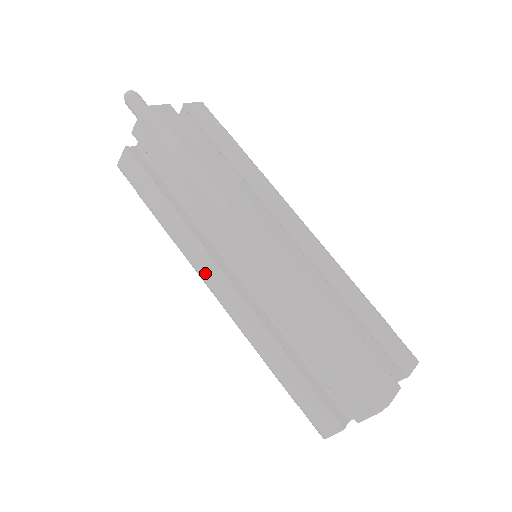
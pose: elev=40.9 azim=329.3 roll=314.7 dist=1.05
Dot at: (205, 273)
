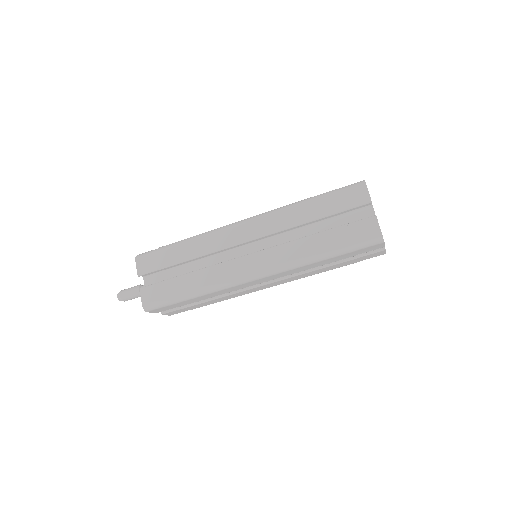
Dot at: (258, 290)
